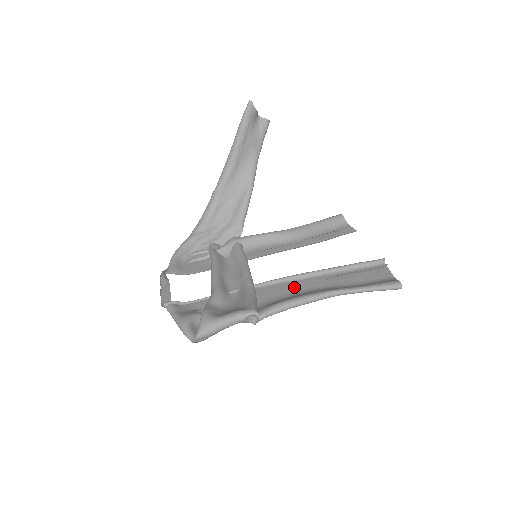
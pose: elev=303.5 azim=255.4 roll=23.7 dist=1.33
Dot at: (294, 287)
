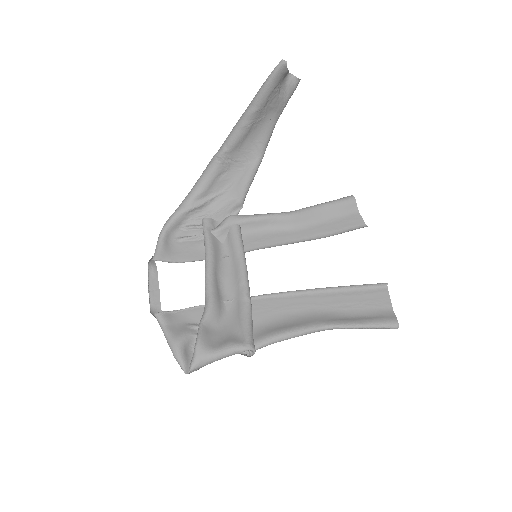
Dot at: (292, 306)
